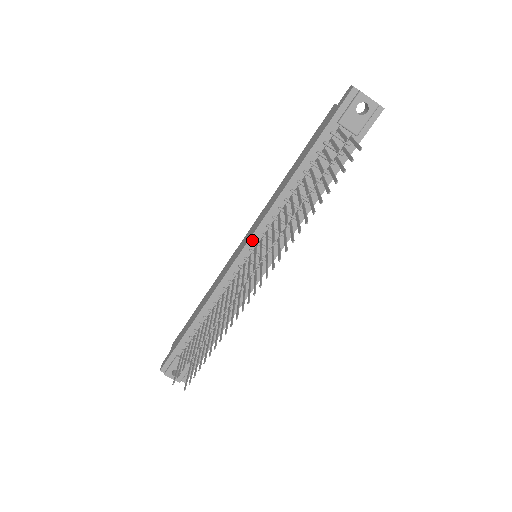
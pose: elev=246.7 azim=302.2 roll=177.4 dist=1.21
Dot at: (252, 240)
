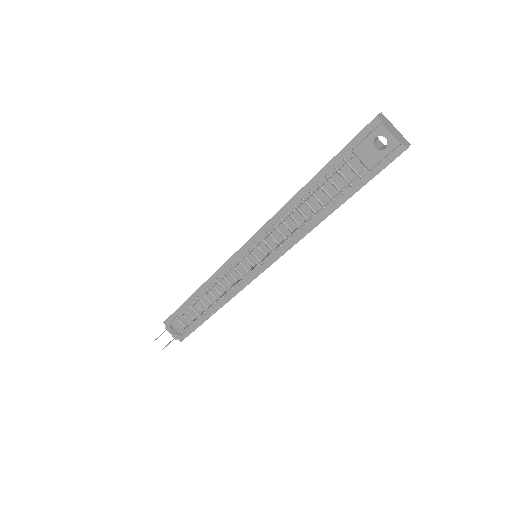
Dot at: (252, 240)
